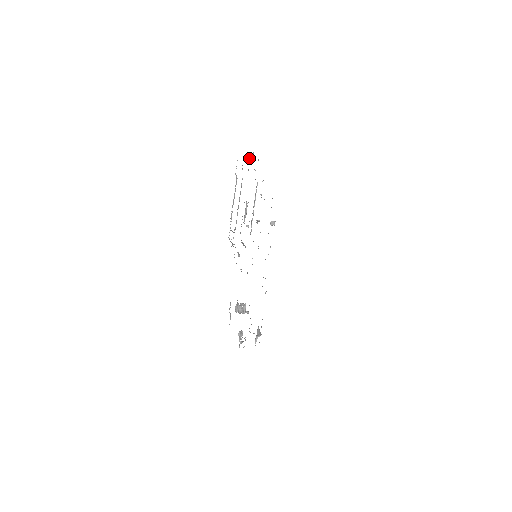
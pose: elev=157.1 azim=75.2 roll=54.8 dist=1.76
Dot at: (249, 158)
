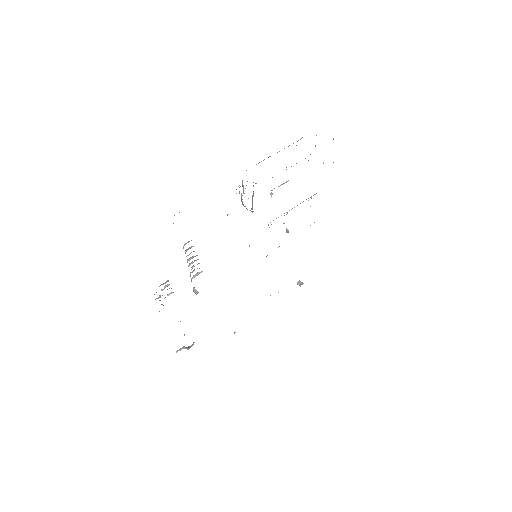
Dot at: occluded
